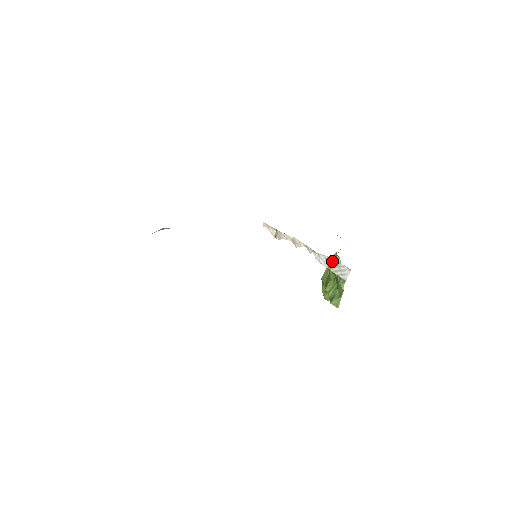
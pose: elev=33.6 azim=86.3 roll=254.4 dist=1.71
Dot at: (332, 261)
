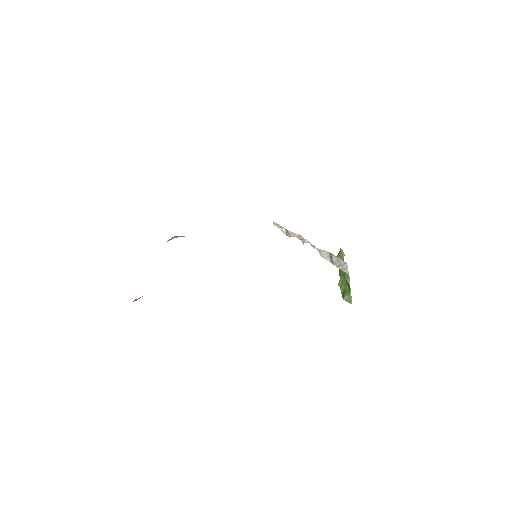
Dot at: (332, 256)
